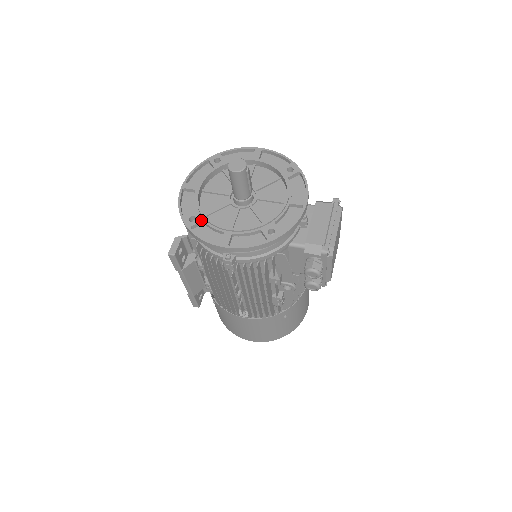
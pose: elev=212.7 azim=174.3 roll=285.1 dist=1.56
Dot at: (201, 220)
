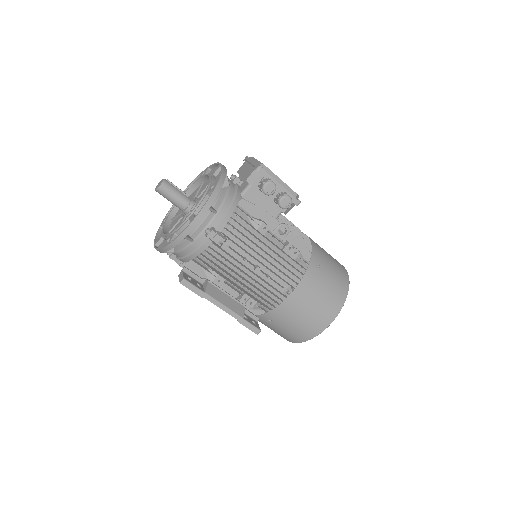
Dot at: (173, 234)
